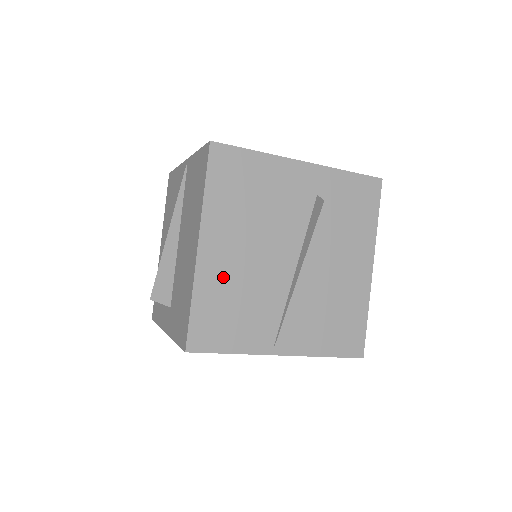
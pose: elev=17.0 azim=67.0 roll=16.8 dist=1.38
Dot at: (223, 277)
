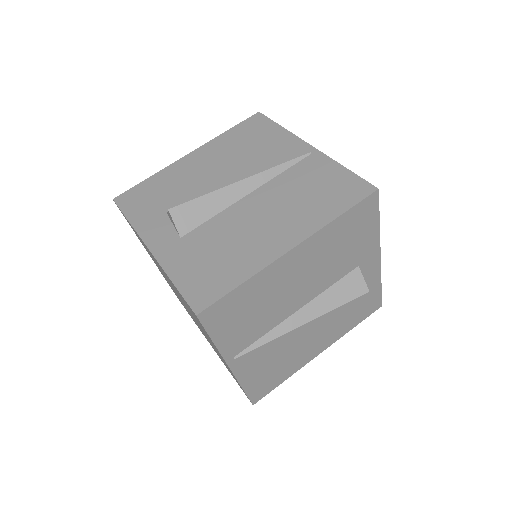
Dot at: (274, 285)
